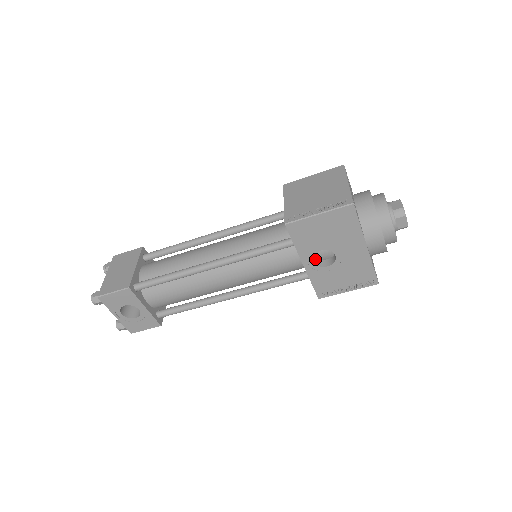
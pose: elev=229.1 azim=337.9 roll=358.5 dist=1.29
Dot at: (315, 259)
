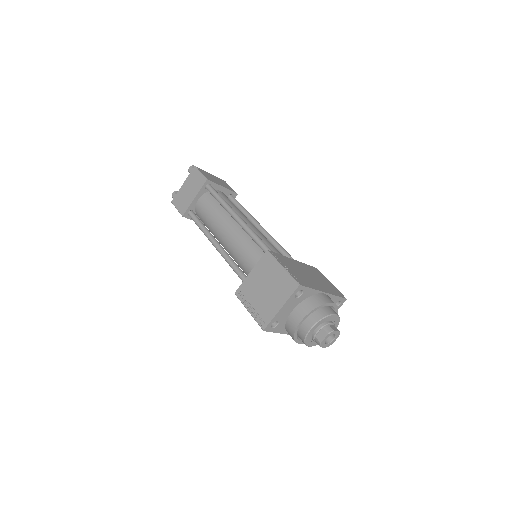
Dot at: occluded
